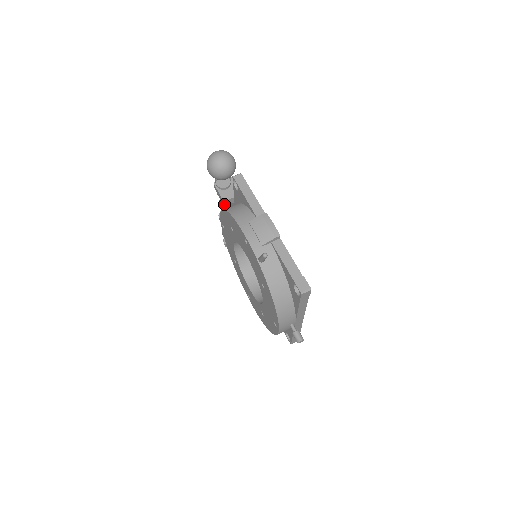
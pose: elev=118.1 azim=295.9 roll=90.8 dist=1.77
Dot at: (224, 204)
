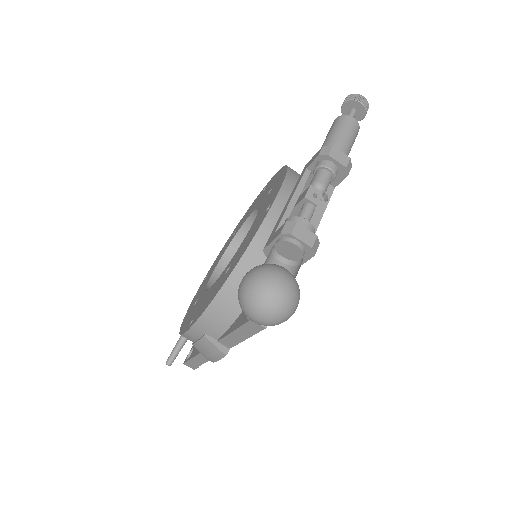
Dot at: occluded
